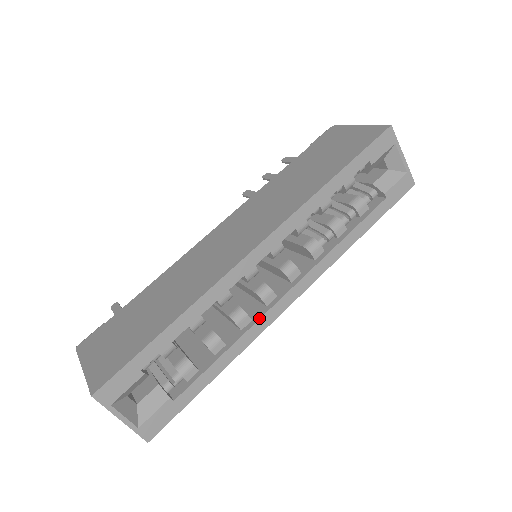
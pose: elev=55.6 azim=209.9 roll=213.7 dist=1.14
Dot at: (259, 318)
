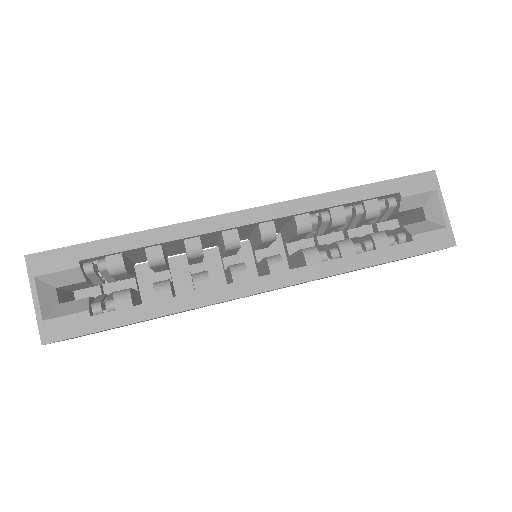
Dot at: (218, 286)
